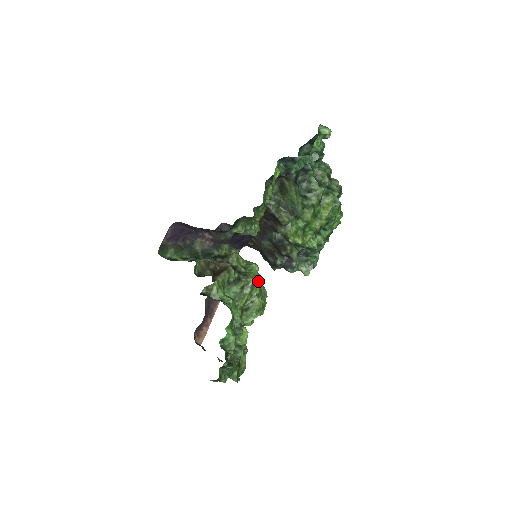
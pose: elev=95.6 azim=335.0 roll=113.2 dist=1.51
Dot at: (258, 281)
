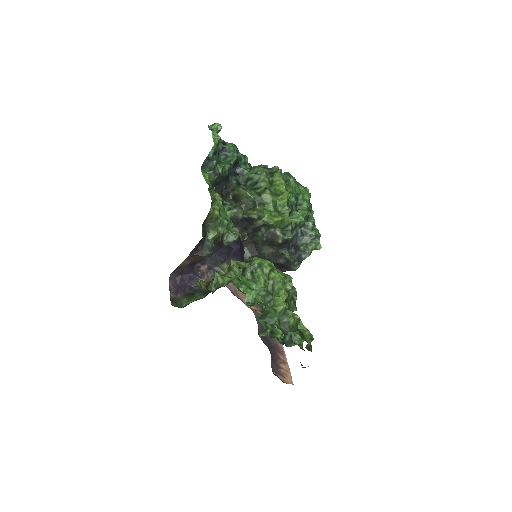
Dot at: (262, 260)
